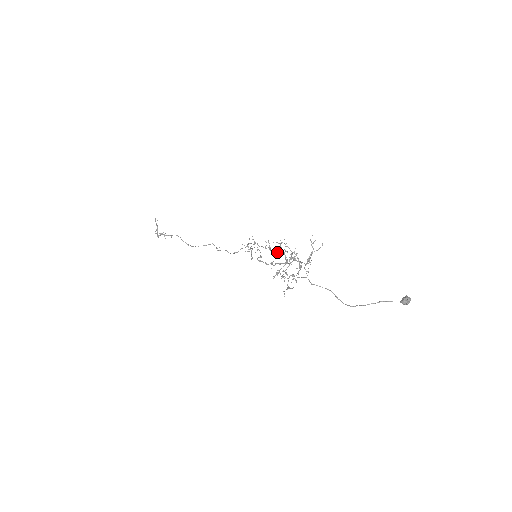
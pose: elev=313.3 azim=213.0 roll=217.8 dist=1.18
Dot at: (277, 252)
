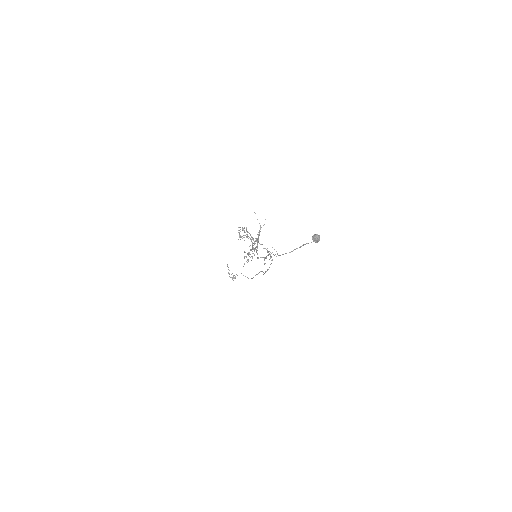
Dot at: occluded
